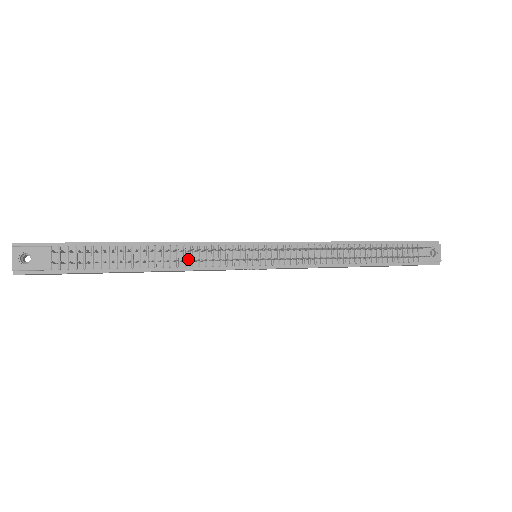
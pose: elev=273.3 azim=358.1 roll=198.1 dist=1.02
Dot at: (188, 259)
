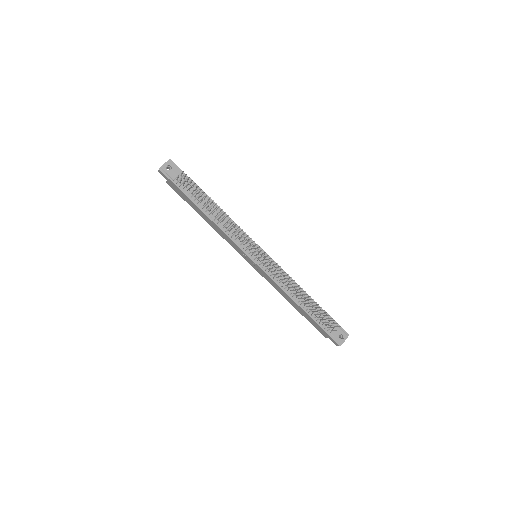
Dot at: (227, 227)
